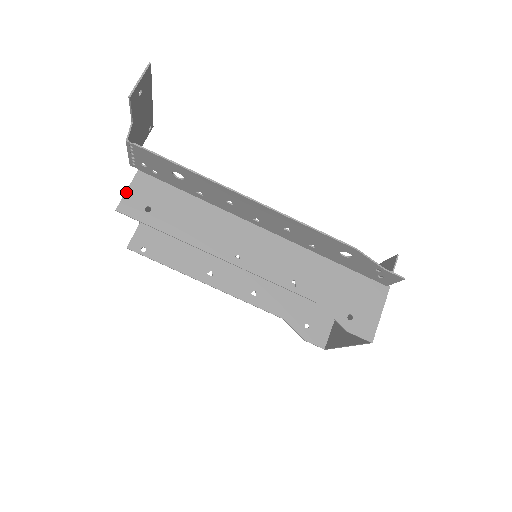
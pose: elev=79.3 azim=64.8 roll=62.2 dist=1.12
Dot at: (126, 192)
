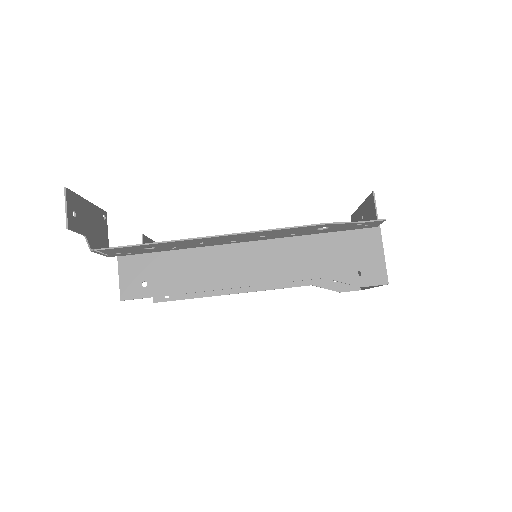
Dot at: (119, 281)
